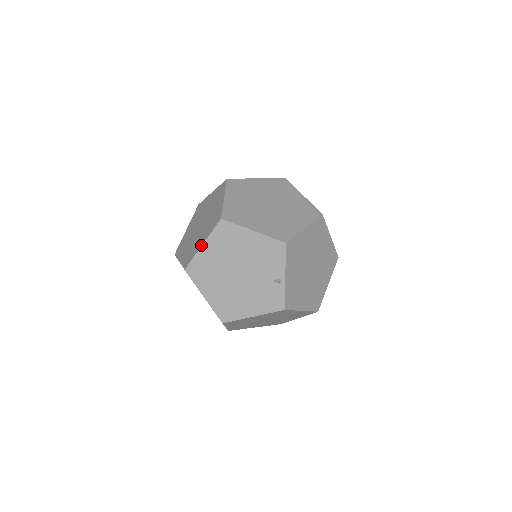
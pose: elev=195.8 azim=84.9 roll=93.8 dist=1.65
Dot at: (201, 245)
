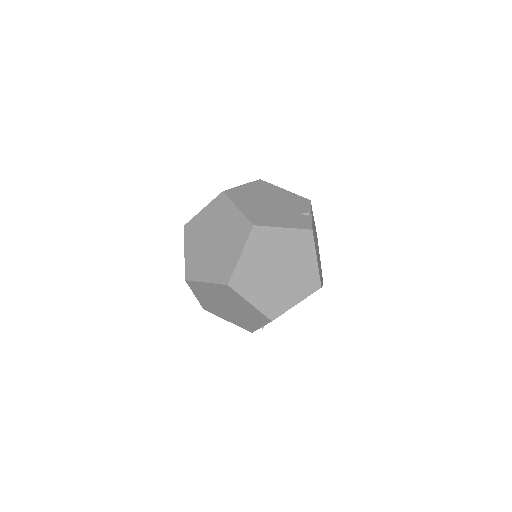
Dot at: (241, 185)
